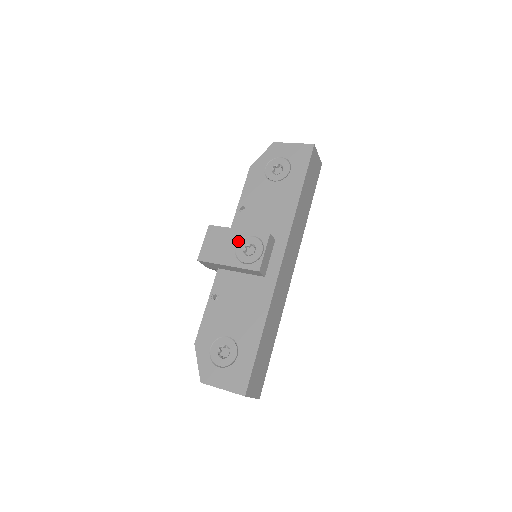
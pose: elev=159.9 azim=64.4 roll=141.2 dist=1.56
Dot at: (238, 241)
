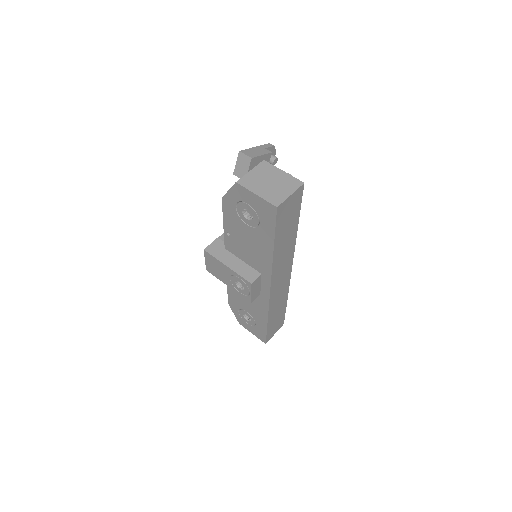
Dot at: (229, 275)
